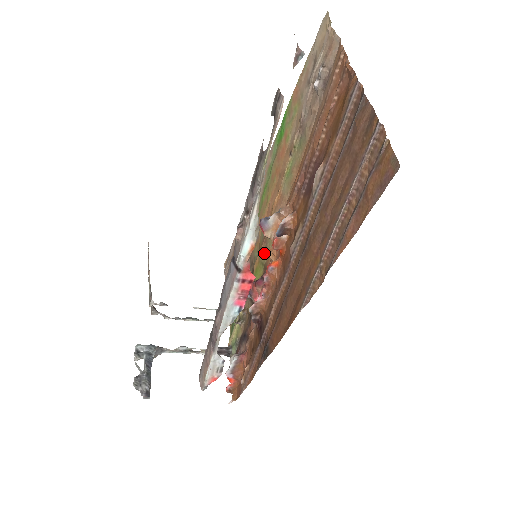
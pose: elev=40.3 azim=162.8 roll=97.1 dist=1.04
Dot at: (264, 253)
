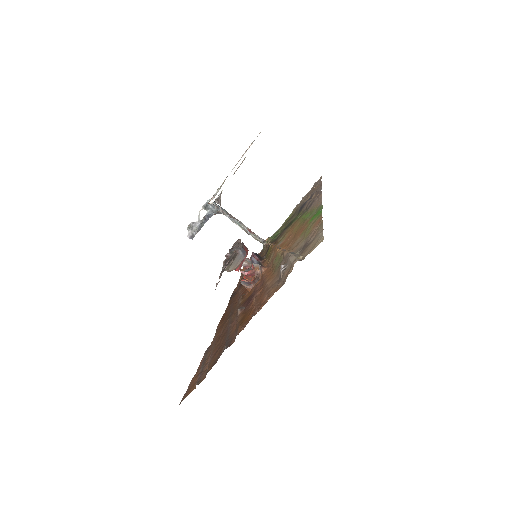
Dot at: (270, 253)
